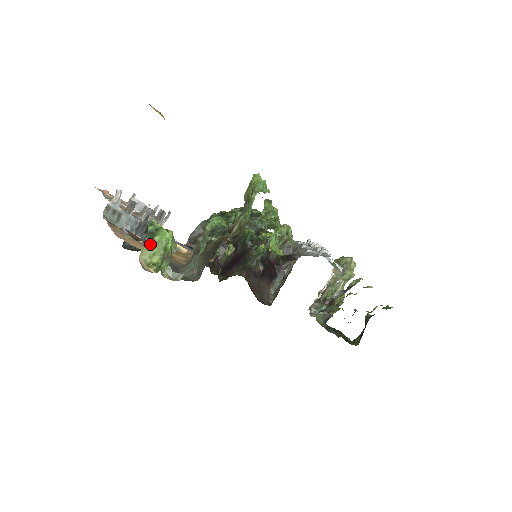
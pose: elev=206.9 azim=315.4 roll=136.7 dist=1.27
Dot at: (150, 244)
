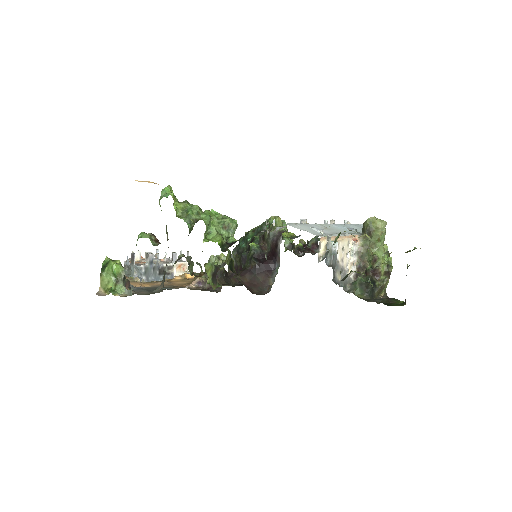
Dot at: (103, 275)
